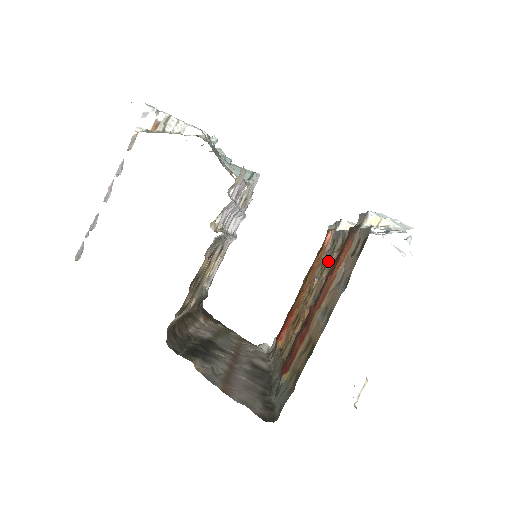
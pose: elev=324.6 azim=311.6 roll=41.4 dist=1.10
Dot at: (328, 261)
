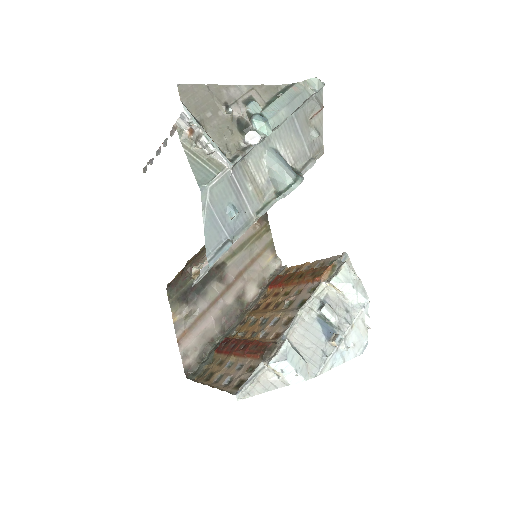
Dot at: (286, 311)
